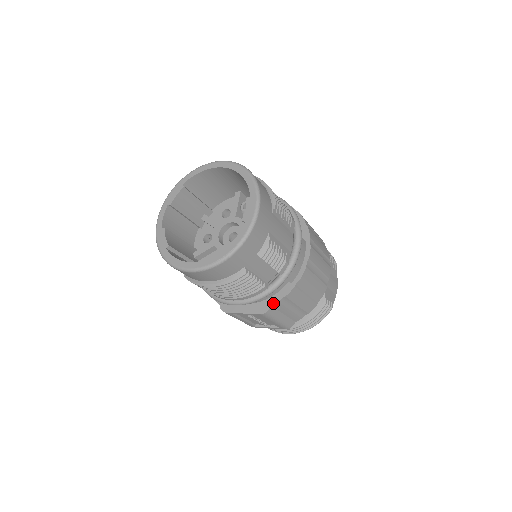
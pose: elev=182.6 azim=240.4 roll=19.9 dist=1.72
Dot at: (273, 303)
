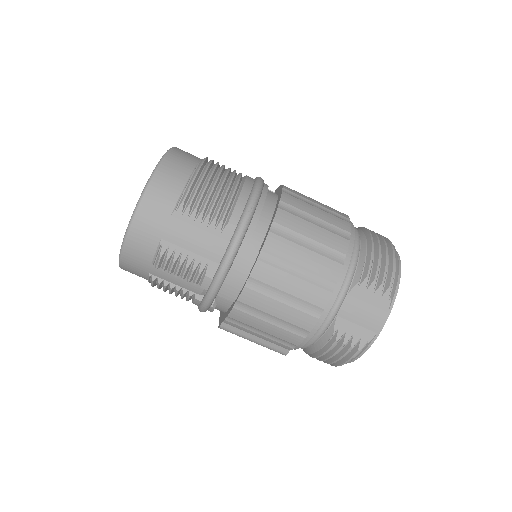
Dot at: (223, 319)
